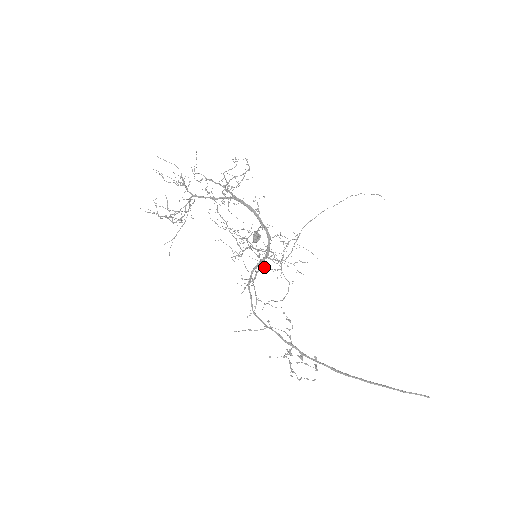
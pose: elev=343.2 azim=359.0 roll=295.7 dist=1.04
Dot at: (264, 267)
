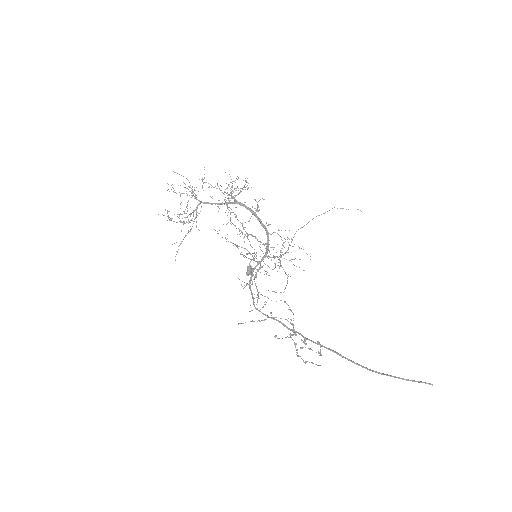
Dot at: occluded
